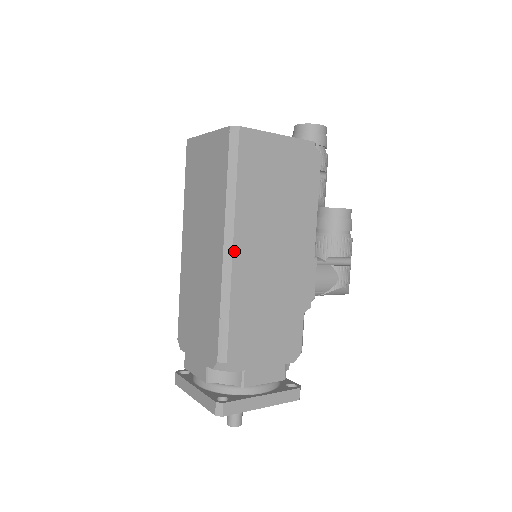
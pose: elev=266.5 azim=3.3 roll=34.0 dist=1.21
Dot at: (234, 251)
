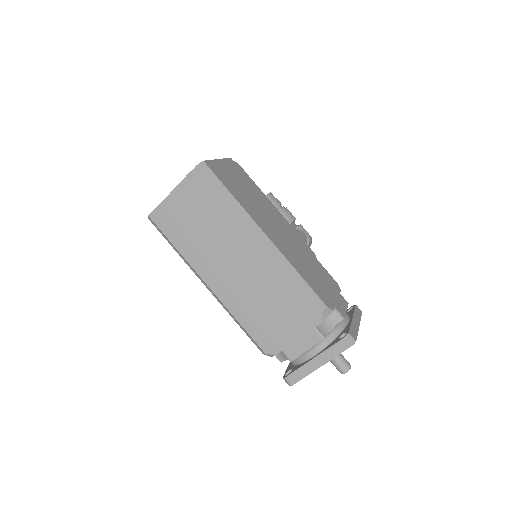
Dot at: (268, 236)
